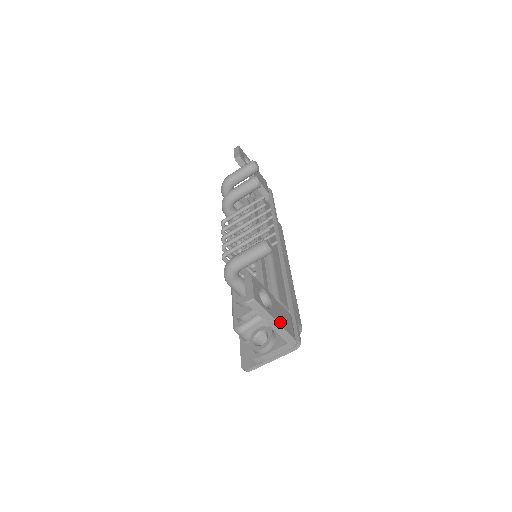
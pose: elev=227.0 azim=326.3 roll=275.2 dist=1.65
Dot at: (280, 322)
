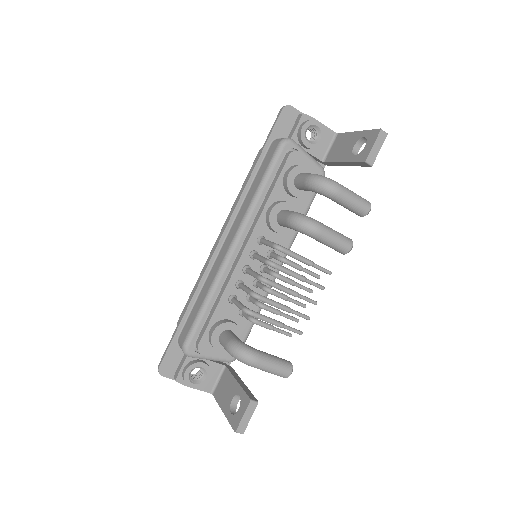
Dot at: occluded
